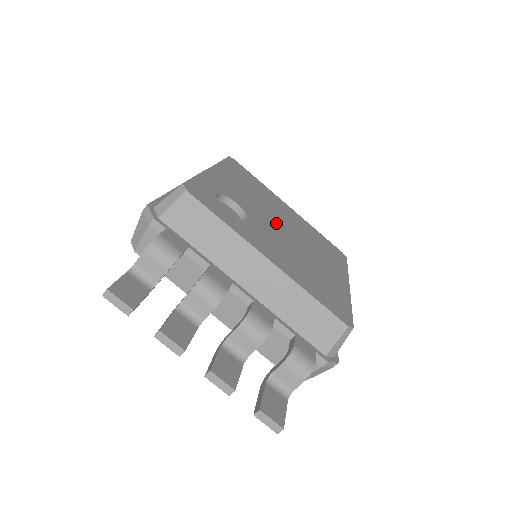
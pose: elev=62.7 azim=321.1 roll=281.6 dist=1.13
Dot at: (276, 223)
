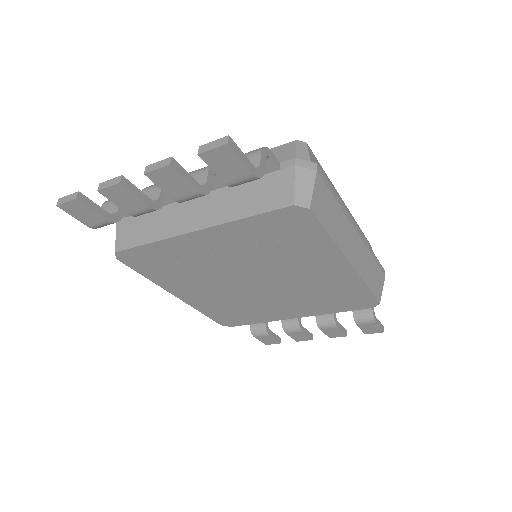
Dot at: occluded
